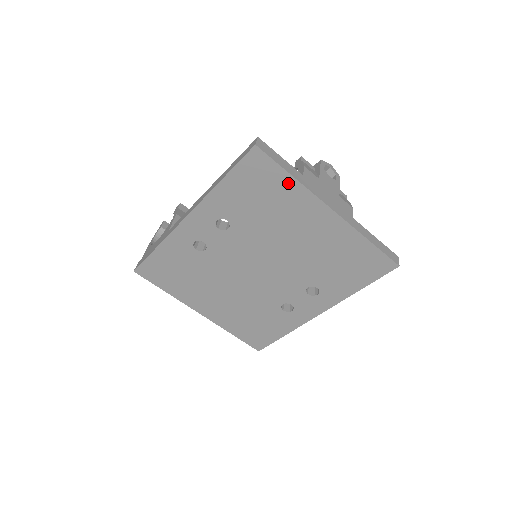
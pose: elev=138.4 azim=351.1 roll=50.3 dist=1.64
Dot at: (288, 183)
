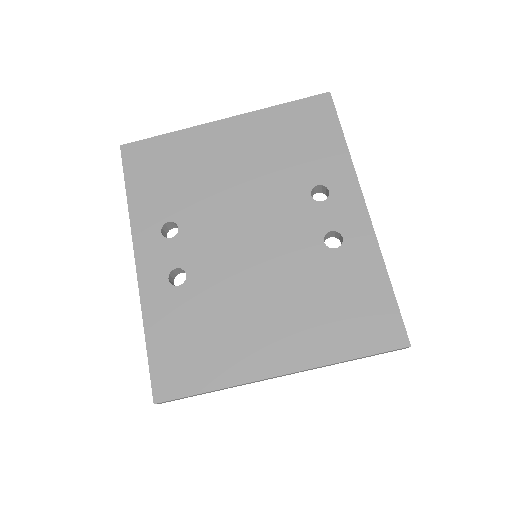
Dot at: (171, 141)
